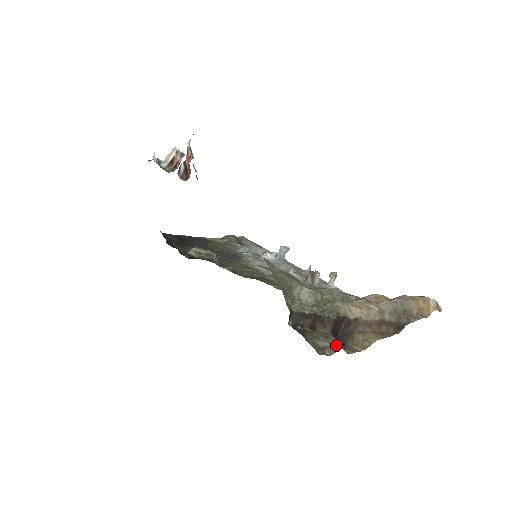
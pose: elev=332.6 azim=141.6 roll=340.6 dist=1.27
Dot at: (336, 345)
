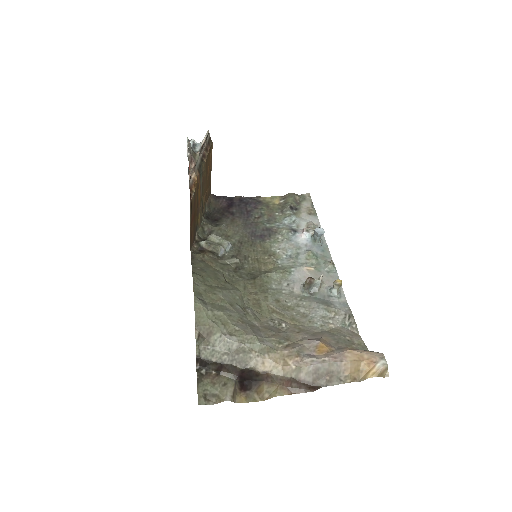
Dot at: (224, 396)
